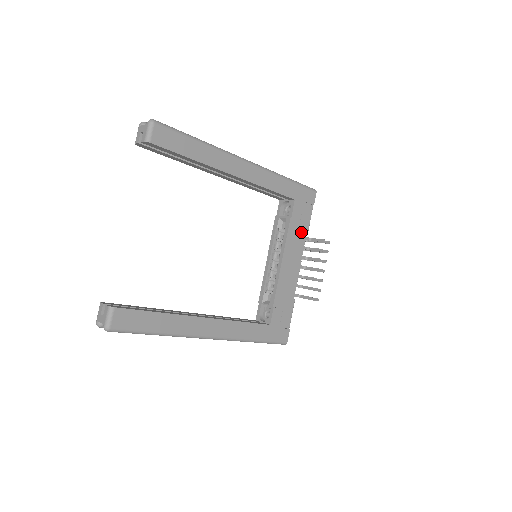
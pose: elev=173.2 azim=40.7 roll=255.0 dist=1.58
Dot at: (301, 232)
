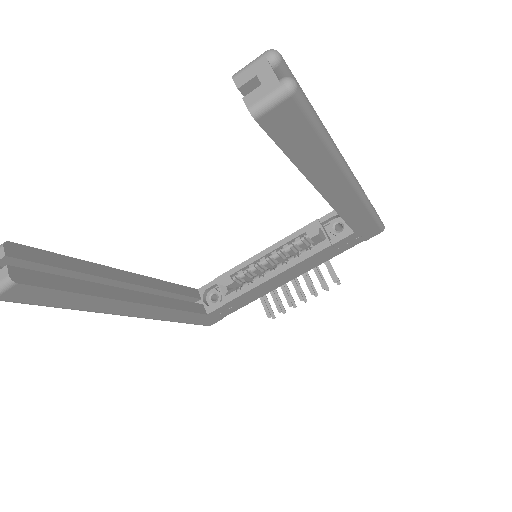
Dot at: (325, 258)
